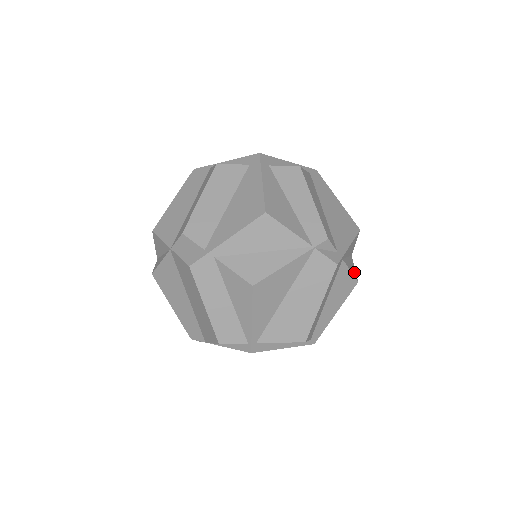
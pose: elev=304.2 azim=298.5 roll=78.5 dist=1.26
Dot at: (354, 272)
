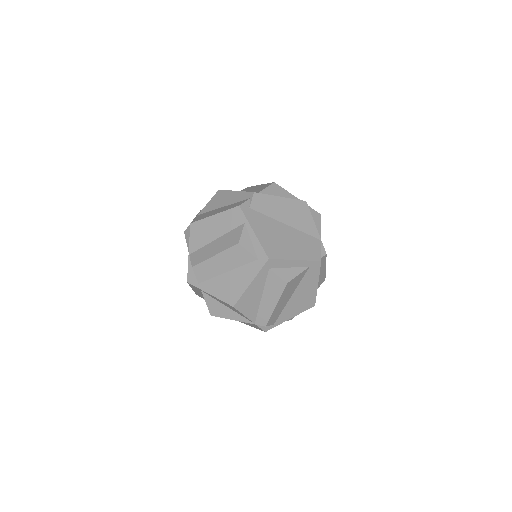
Dot at: occluded
